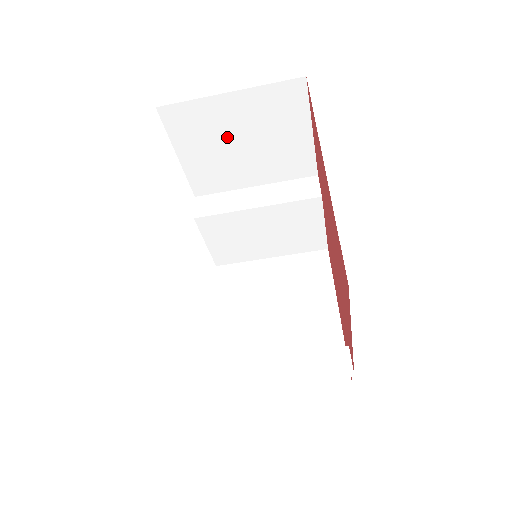
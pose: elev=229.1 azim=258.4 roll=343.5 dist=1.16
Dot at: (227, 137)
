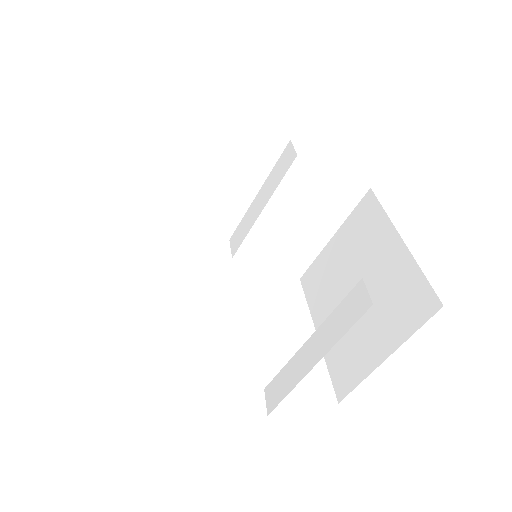
Dot at: (191, 181)
